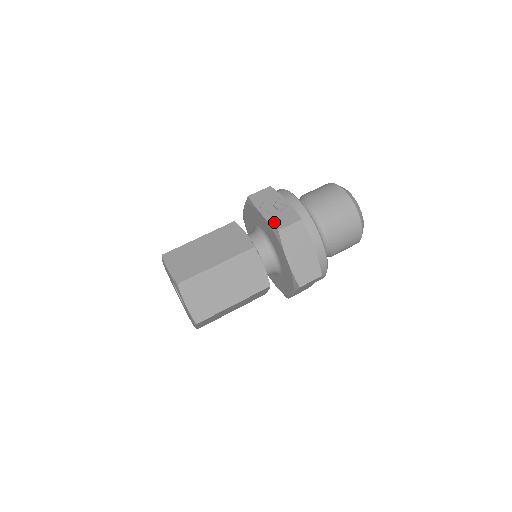
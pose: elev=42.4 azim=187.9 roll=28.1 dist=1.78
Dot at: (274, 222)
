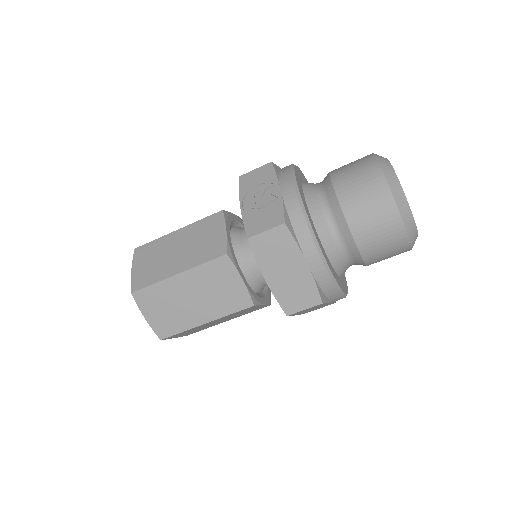
Dot at: (249, 223)
